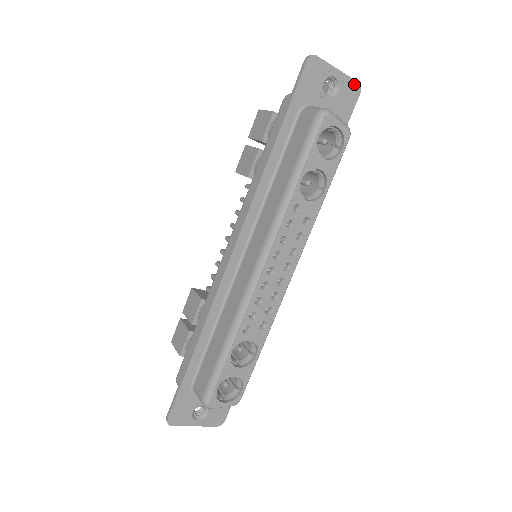
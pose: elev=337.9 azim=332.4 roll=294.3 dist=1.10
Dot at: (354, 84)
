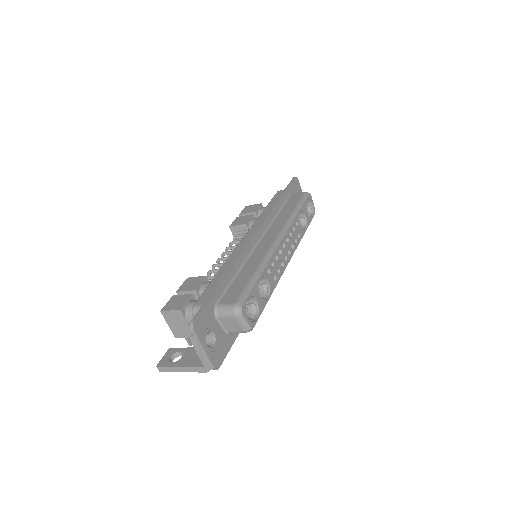
Dot at: occluded
